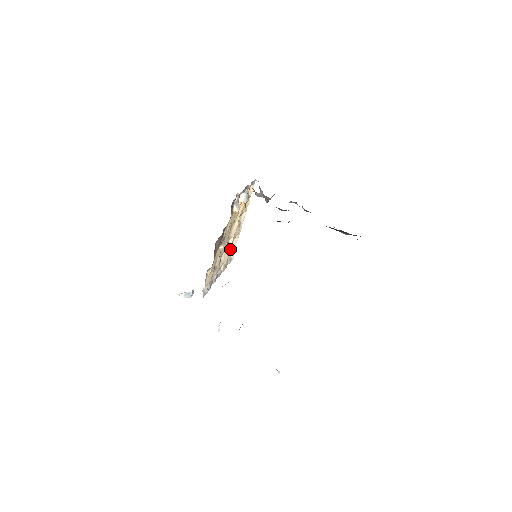
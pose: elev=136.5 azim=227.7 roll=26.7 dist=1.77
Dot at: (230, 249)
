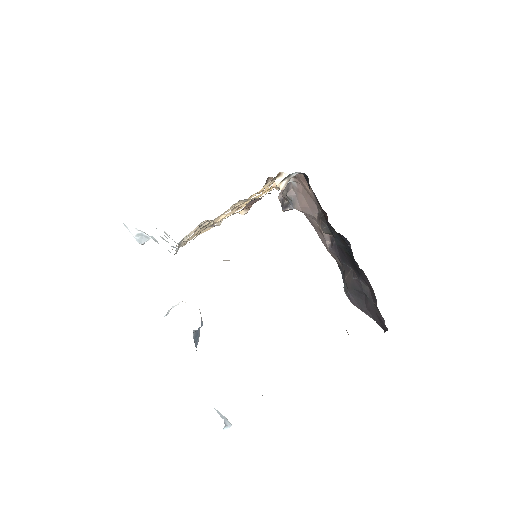
Dot at: (197, 228)
